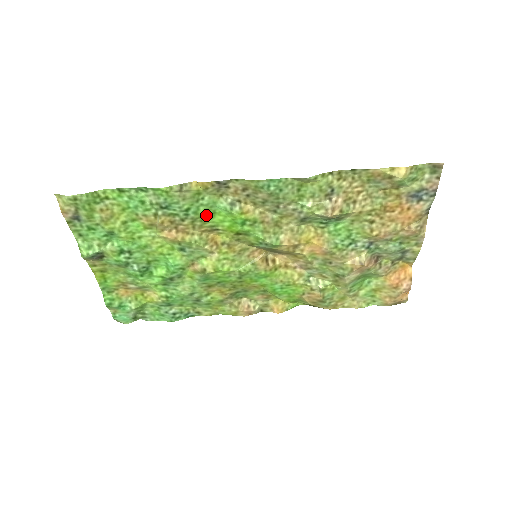
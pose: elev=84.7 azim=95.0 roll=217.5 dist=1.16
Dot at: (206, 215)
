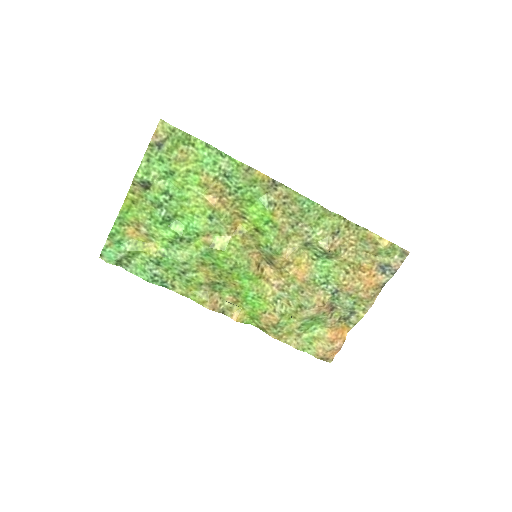
Dot at: (247, 201)
